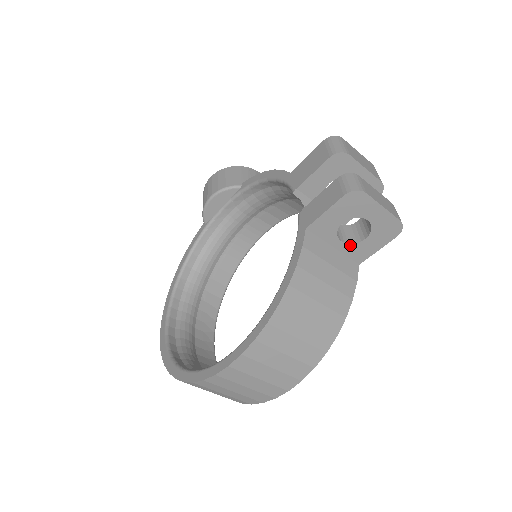
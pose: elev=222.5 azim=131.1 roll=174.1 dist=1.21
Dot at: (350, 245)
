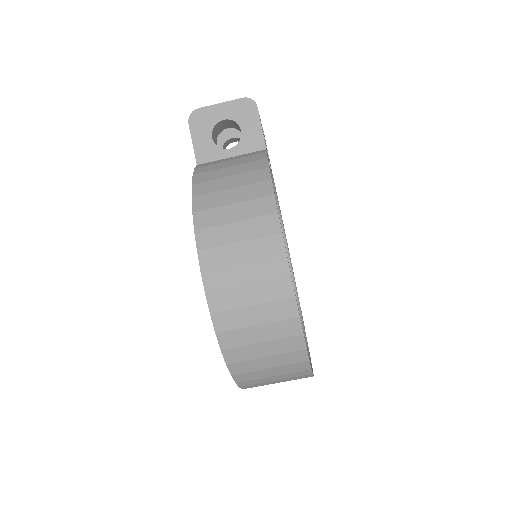
Dot at: (239, 145)
